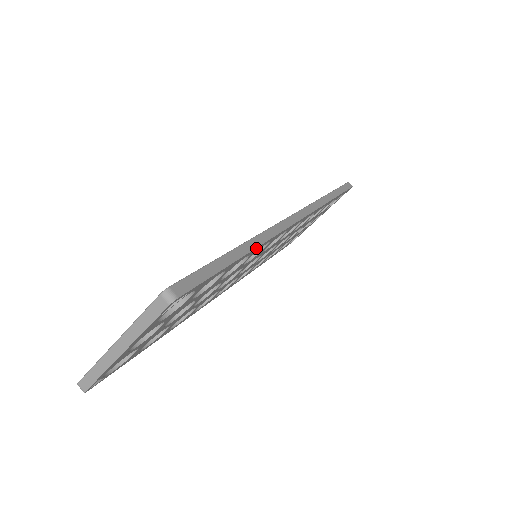
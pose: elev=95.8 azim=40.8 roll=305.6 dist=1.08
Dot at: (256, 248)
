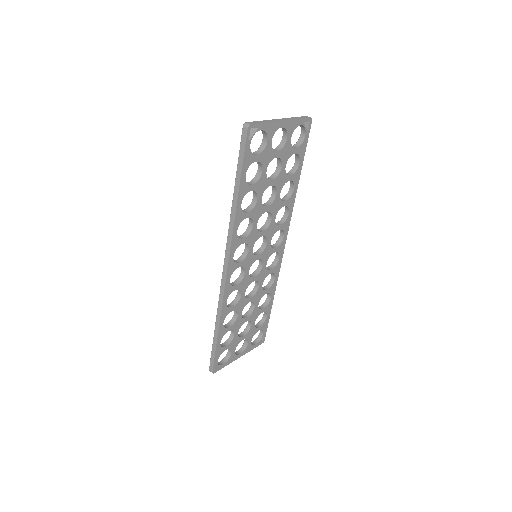
Dot at: (296, 192)
